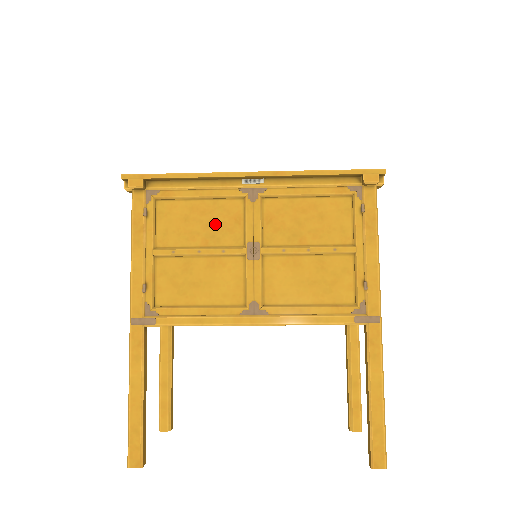
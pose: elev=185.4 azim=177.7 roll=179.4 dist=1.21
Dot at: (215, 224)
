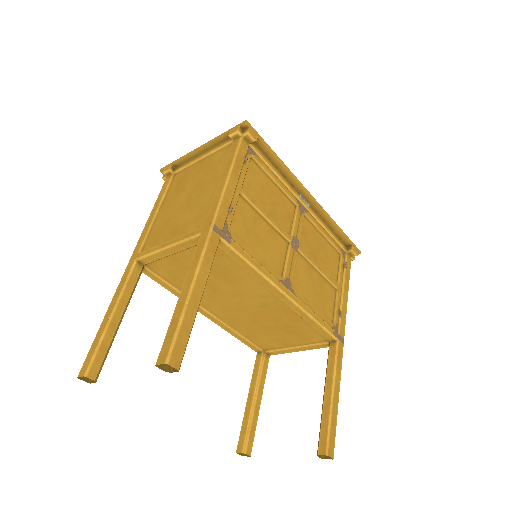
Dot at: (278, 207)
